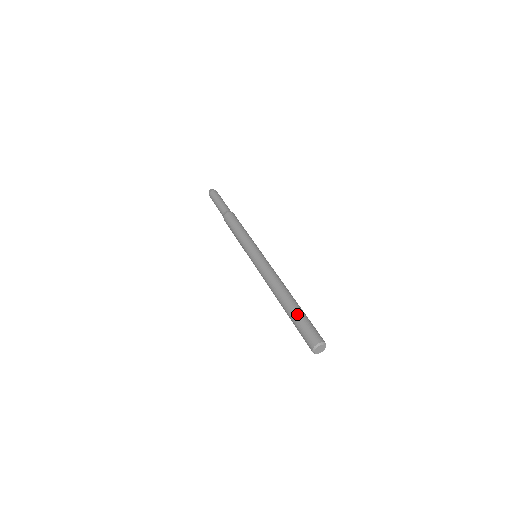
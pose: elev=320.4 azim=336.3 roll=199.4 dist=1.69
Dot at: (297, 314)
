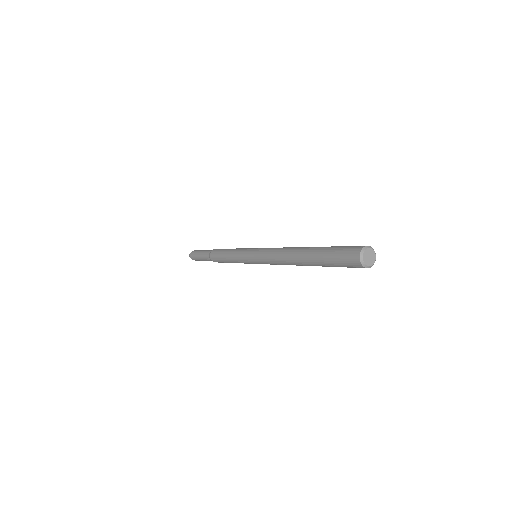
Dot at: (326, 247)
